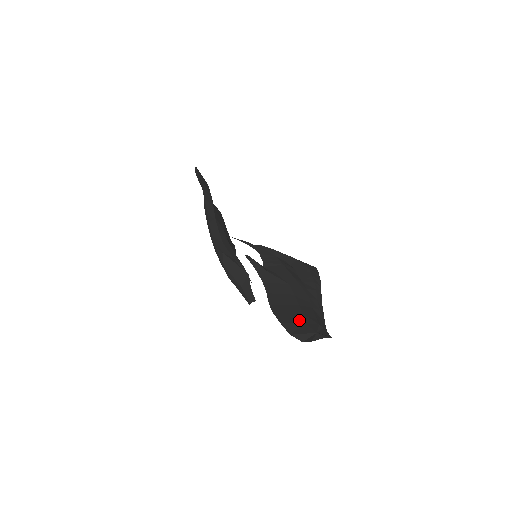
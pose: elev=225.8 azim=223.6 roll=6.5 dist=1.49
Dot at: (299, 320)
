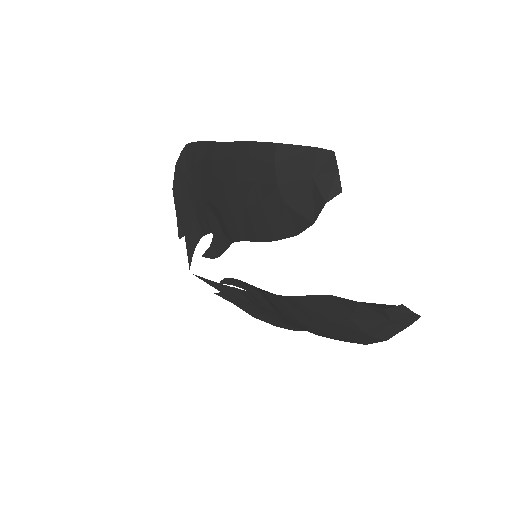
Dot at: occluded
